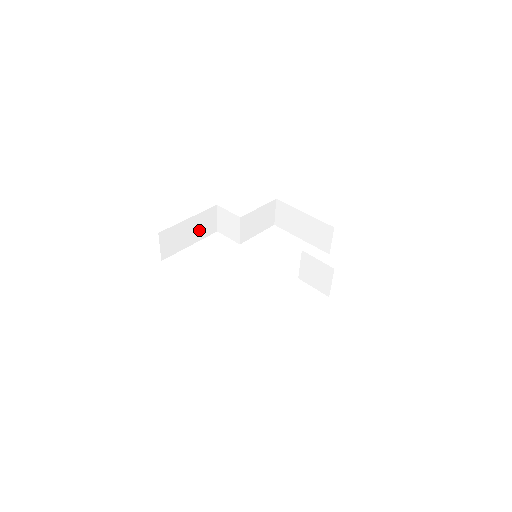
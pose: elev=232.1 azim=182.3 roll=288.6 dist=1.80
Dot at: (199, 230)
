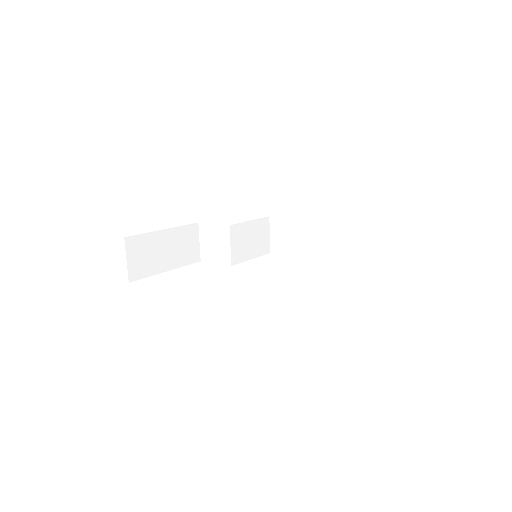
Dot at: (178, 252)
